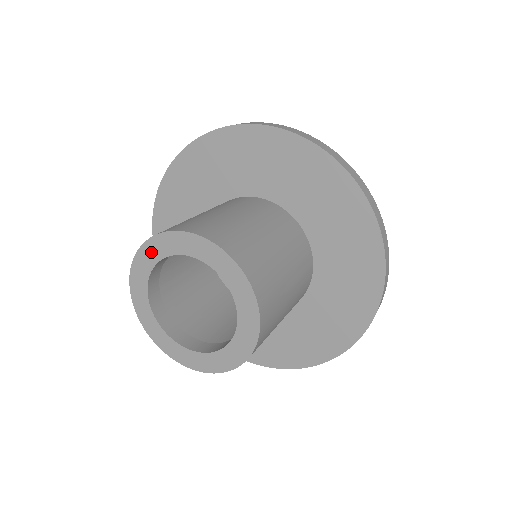
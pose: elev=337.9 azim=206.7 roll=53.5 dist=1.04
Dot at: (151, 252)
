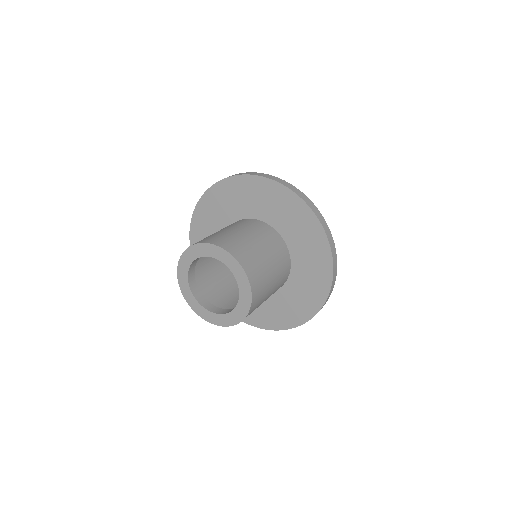
Dot at: (192, 253)
